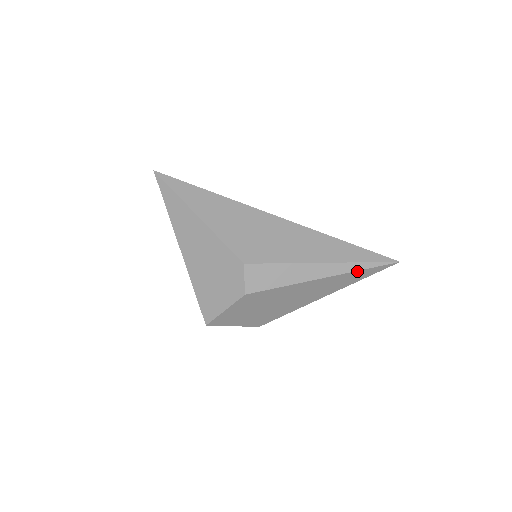
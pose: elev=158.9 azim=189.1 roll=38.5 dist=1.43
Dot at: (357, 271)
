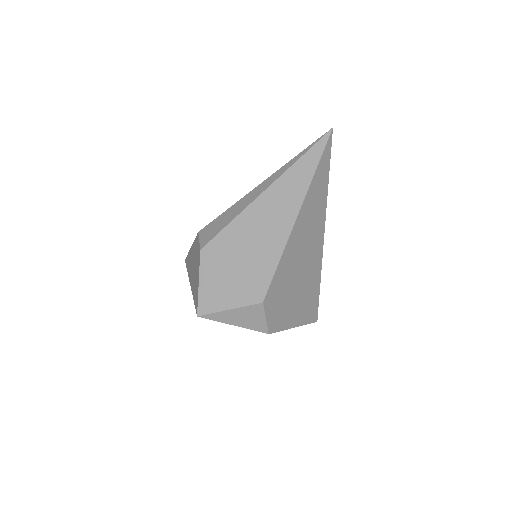
Dot at: (293, 165)
